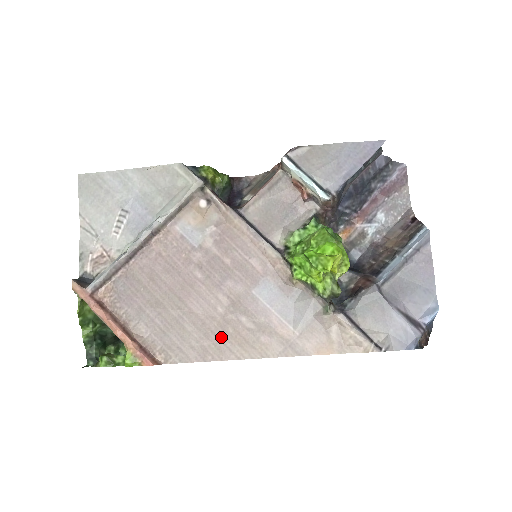
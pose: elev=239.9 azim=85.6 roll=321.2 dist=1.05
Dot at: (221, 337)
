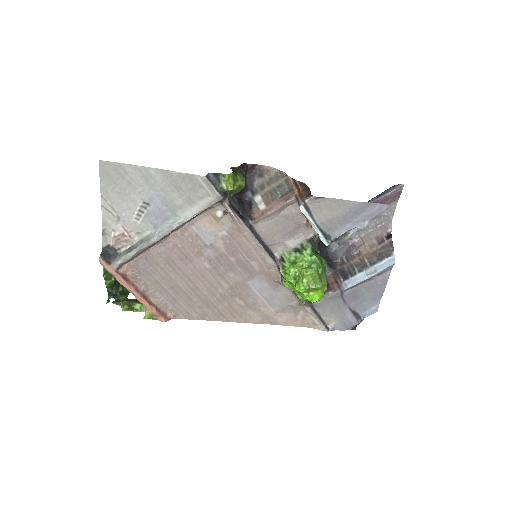
Dot at: (218, 307)
